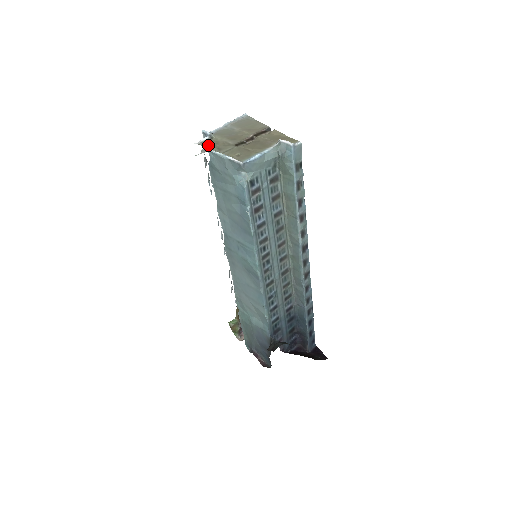
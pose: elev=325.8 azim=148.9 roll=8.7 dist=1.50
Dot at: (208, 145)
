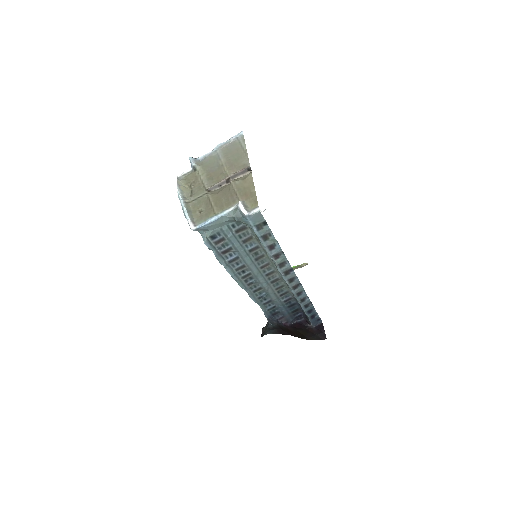
Dot at: (186, 183)
